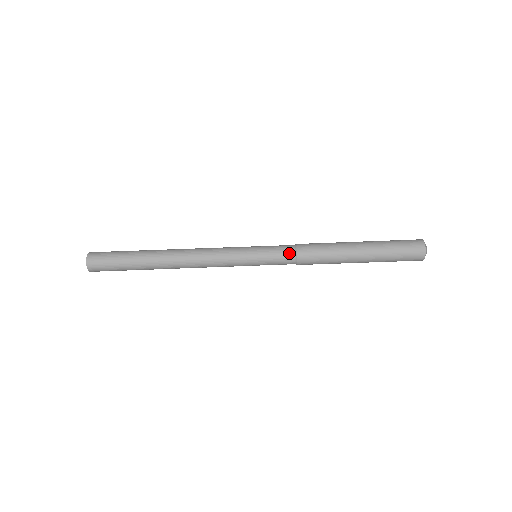
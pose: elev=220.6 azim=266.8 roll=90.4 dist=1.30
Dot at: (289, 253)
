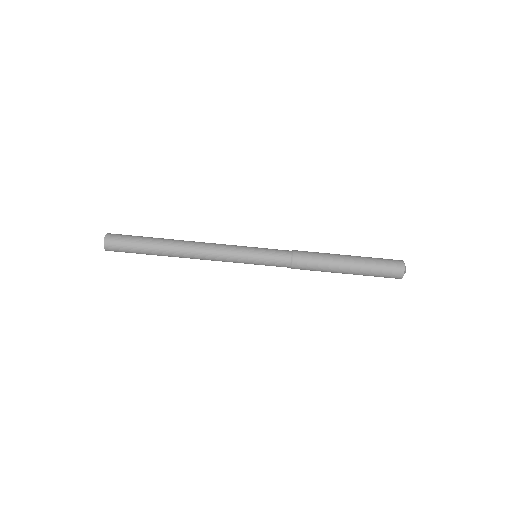
Dot at: (286, 257)
